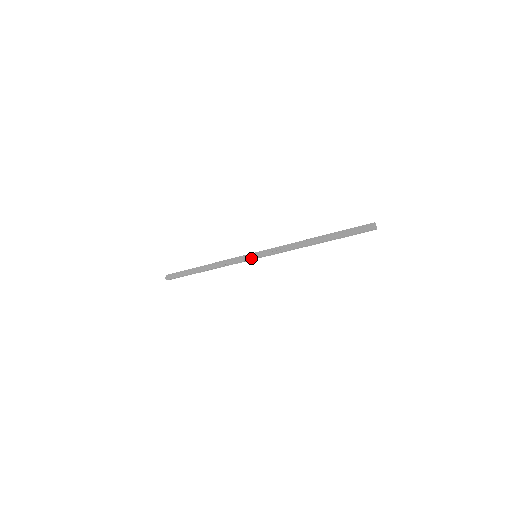
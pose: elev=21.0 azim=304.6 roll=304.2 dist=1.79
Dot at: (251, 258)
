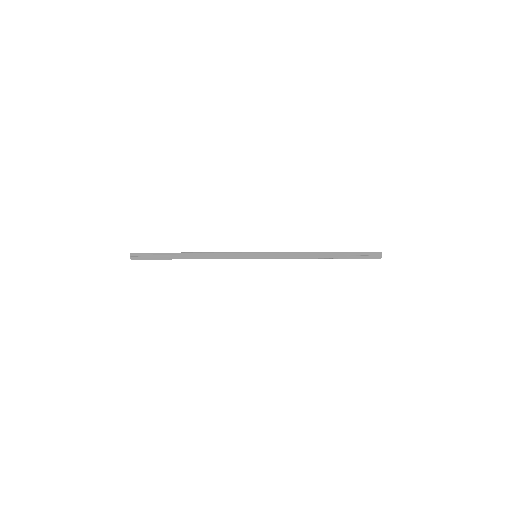
Dot at: (252, 253)
